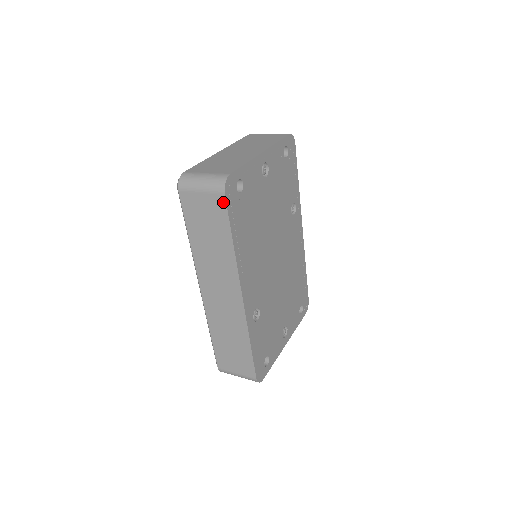
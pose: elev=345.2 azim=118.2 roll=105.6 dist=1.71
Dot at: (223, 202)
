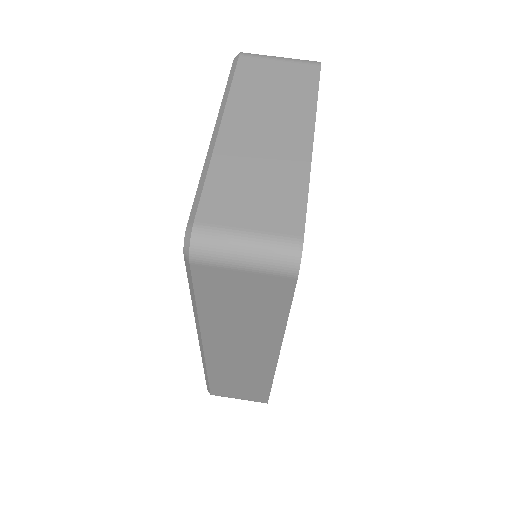
Dot at: (289, 286)
